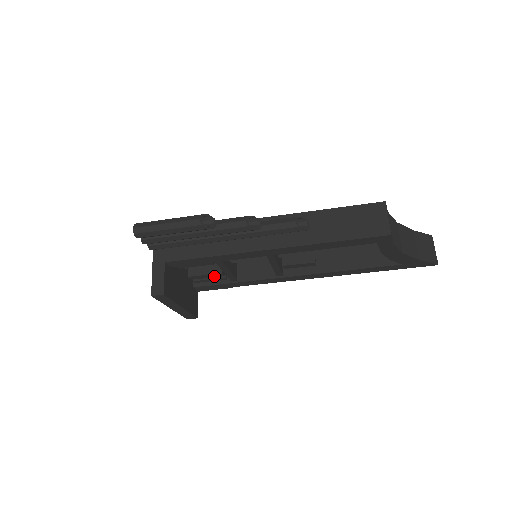
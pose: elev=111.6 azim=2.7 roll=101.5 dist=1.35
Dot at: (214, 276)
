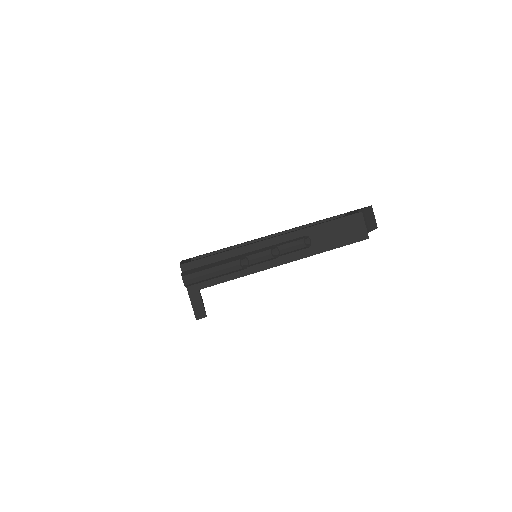
Dot at: occluded
